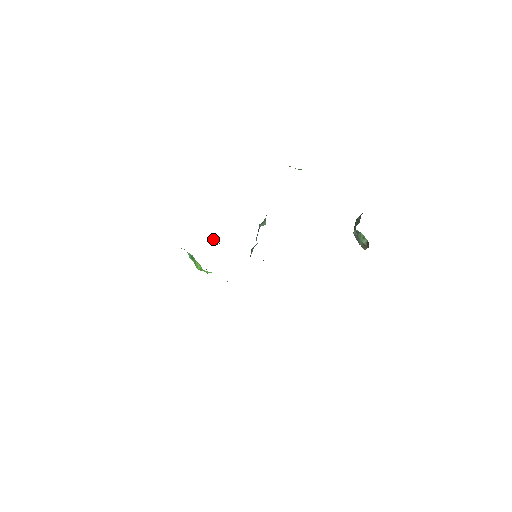
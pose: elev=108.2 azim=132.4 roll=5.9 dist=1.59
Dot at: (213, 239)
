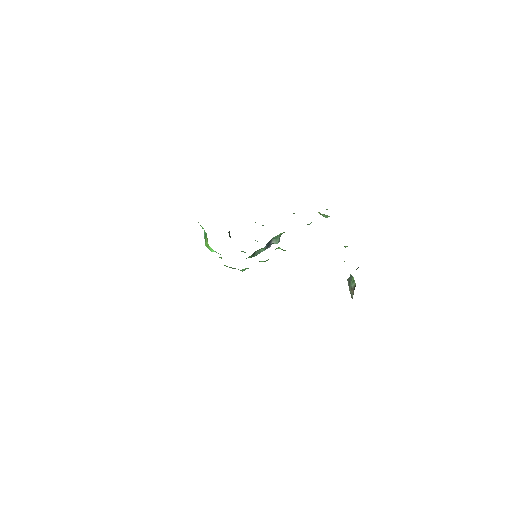
Dot at: occluded
